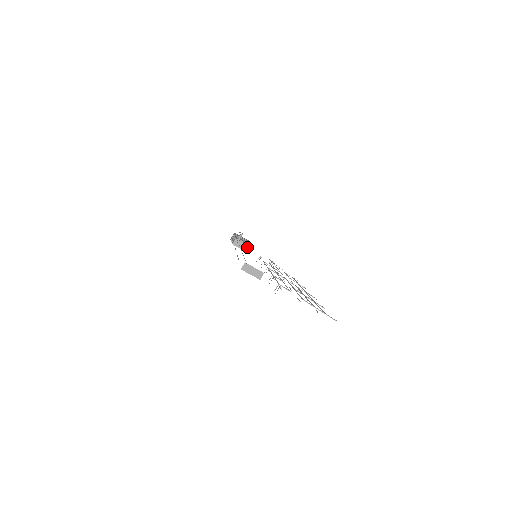
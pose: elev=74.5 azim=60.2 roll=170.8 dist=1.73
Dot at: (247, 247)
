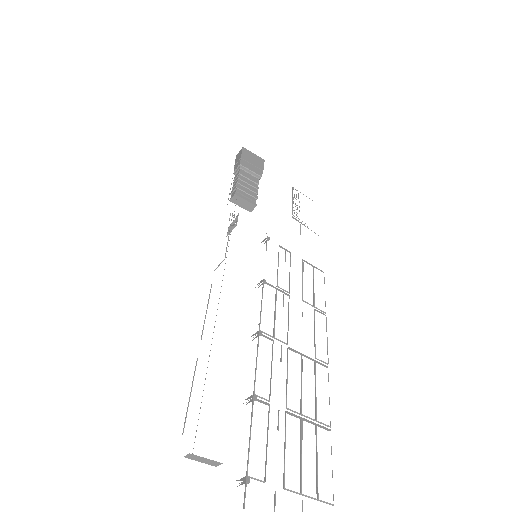
Dot at: (252, 206)
